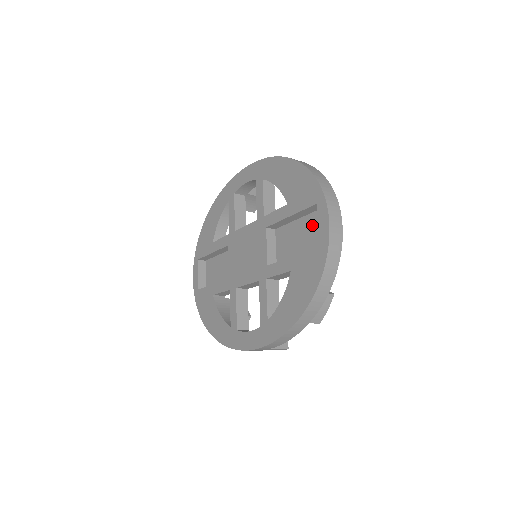
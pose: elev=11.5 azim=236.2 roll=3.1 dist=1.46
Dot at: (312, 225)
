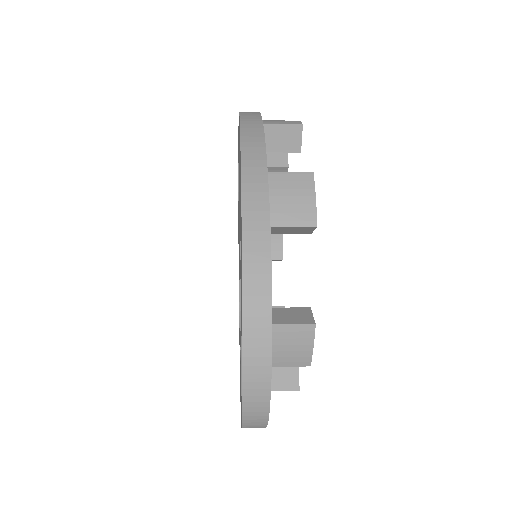
Dot at: occluded
